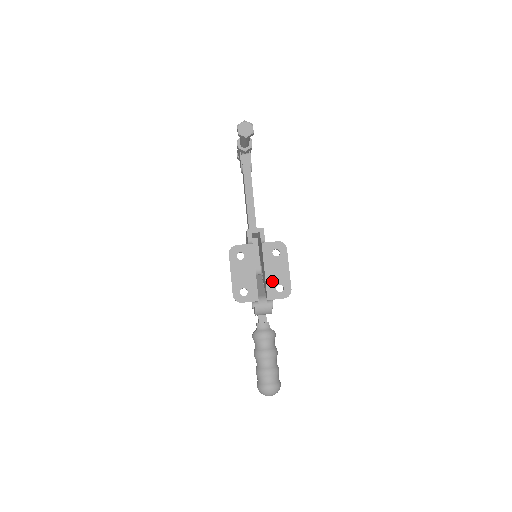
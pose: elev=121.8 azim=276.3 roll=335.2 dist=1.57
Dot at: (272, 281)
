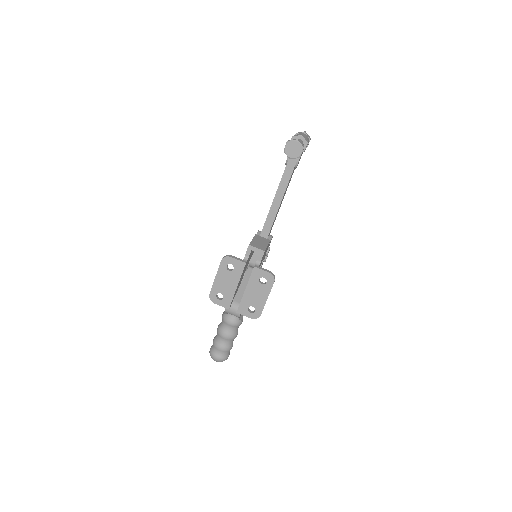
Dot at: (248, 301)
